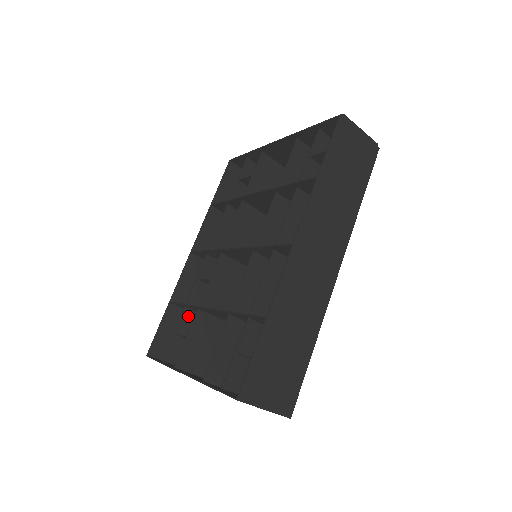
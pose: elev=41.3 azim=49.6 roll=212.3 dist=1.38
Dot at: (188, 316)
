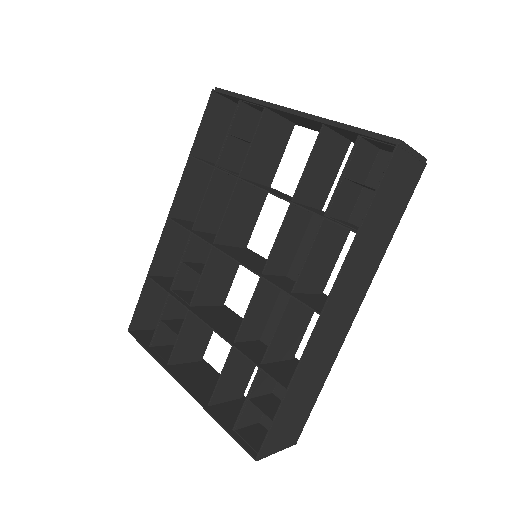
Dot at: (173, 300)
